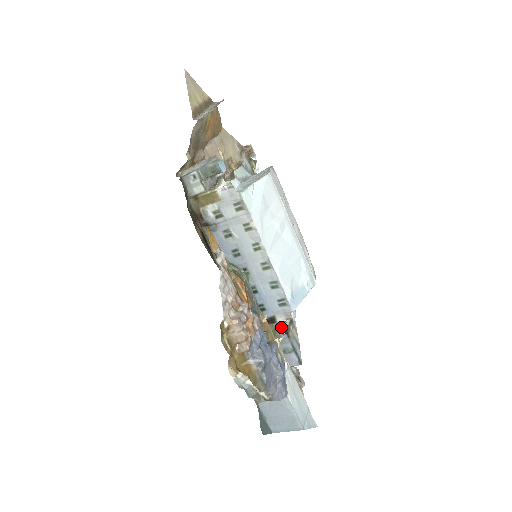
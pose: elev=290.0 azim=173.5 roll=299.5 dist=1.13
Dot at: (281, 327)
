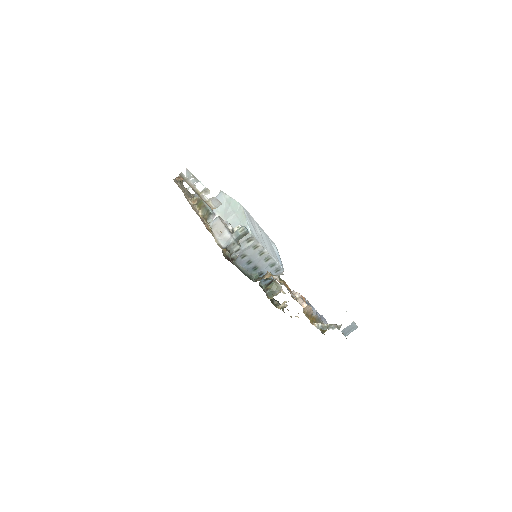
Dot at: (275, 281)
